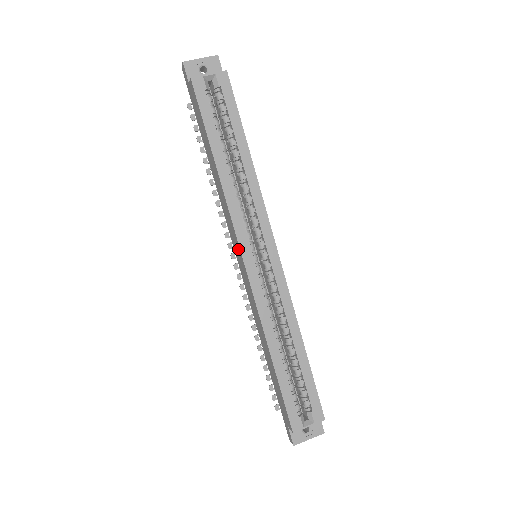
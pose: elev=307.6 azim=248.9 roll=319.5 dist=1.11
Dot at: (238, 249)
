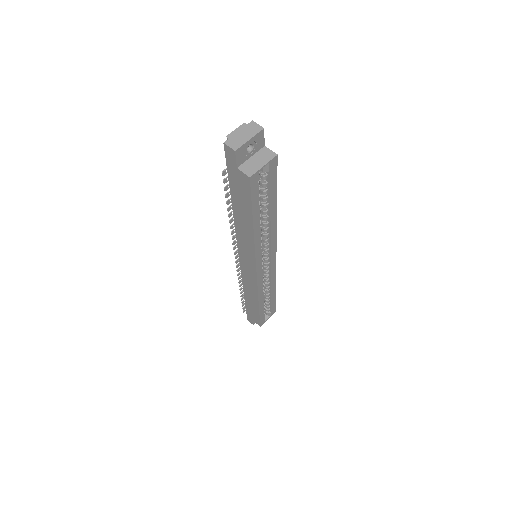
Dot at: (251, 265)
